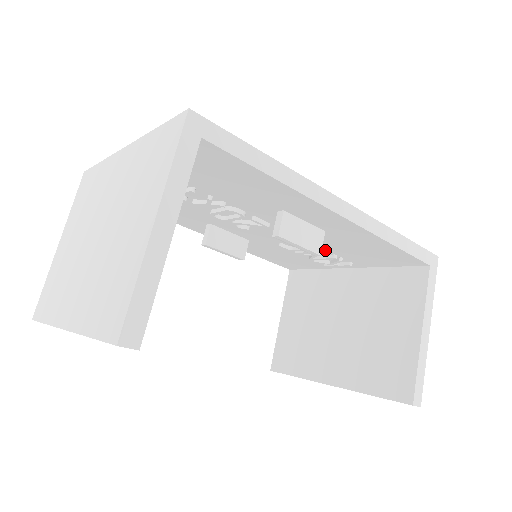
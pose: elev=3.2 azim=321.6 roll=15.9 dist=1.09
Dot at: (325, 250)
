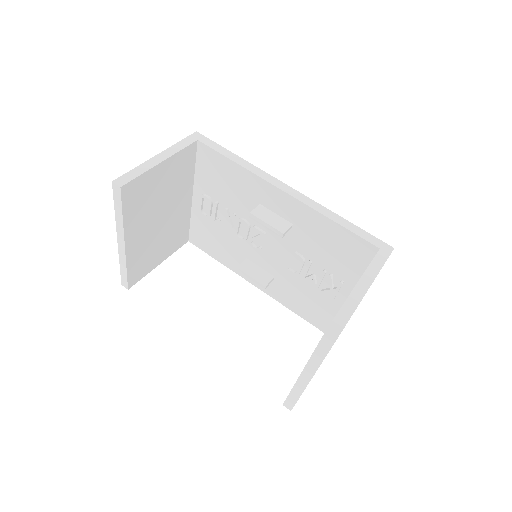
Dot at: (315, 264)
